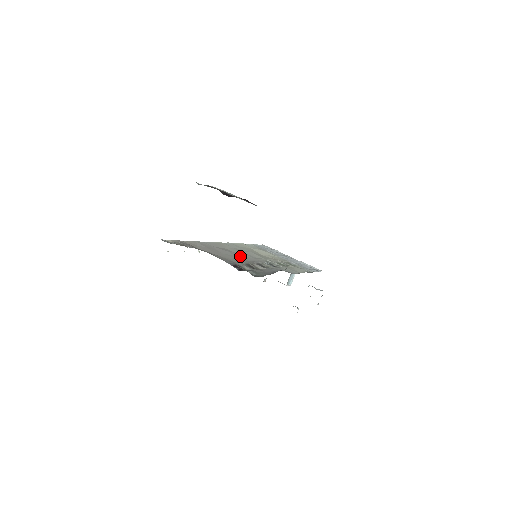
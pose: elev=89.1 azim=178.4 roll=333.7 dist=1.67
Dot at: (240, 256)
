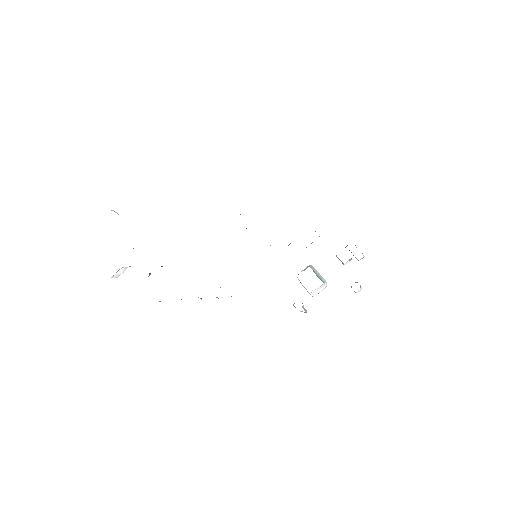
Dot at: occluded
